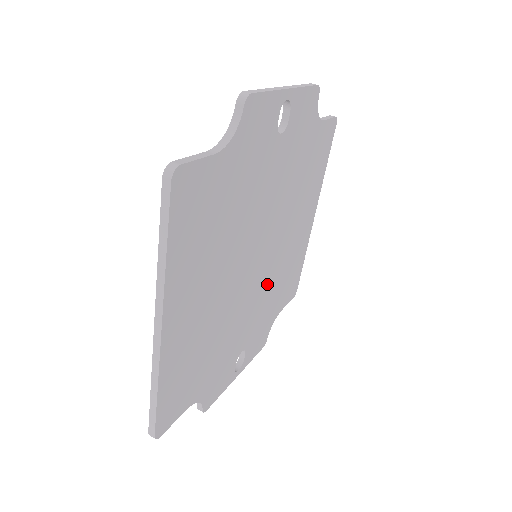
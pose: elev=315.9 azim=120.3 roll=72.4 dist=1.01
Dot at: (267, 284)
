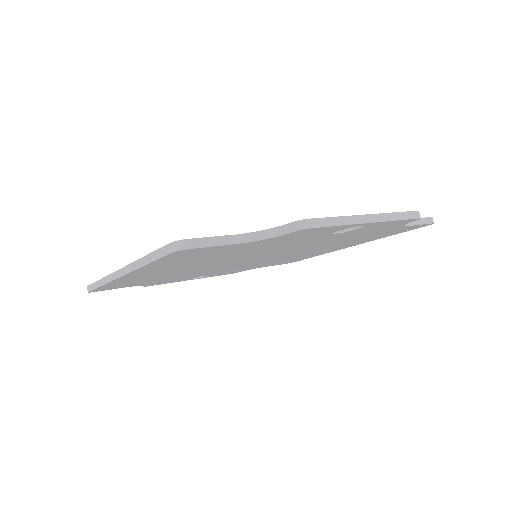
Dot at: (258, 263)
